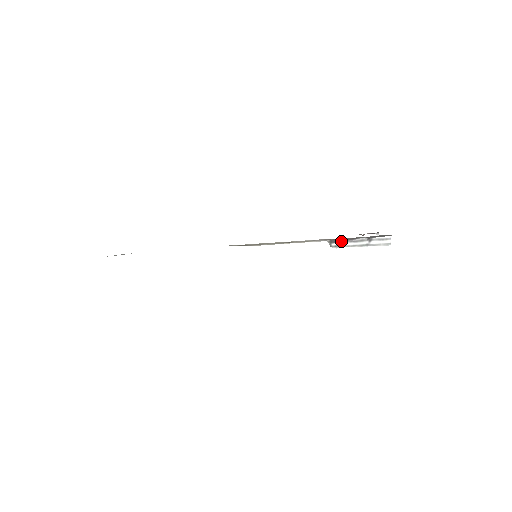
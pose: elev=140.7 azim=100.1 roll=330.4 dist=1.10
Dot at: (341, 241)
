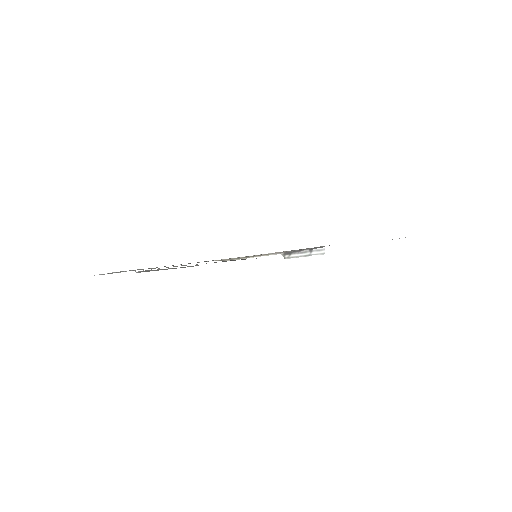
Dot at: (292, 253)
